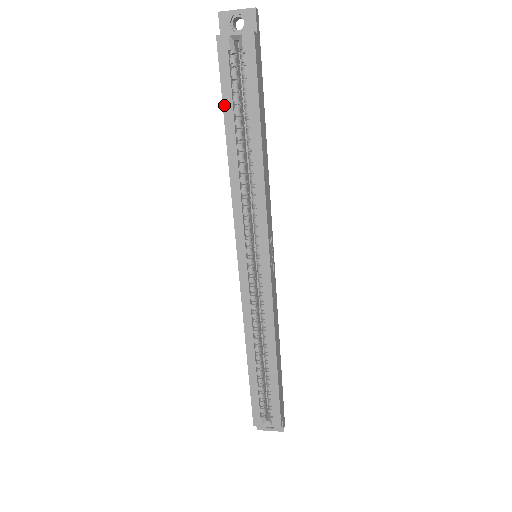
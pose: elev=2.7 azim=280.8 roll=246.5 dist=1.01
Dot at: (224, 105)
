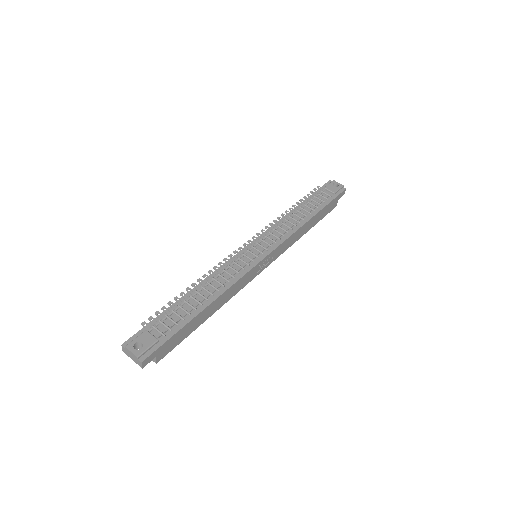
Dot at: occluded
